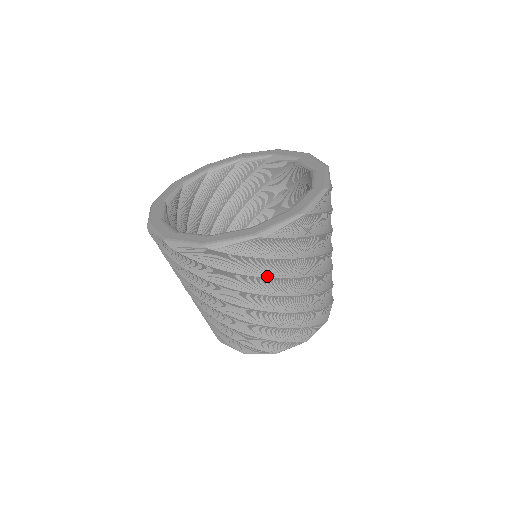
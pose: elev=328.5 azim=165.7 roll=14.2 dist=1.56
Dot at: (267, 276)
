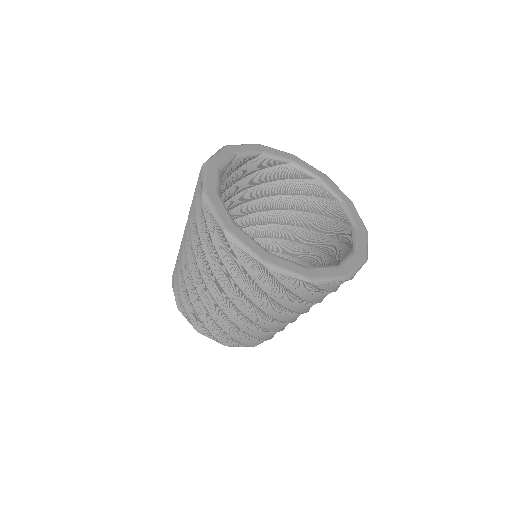
Dot at: (284, 305)
